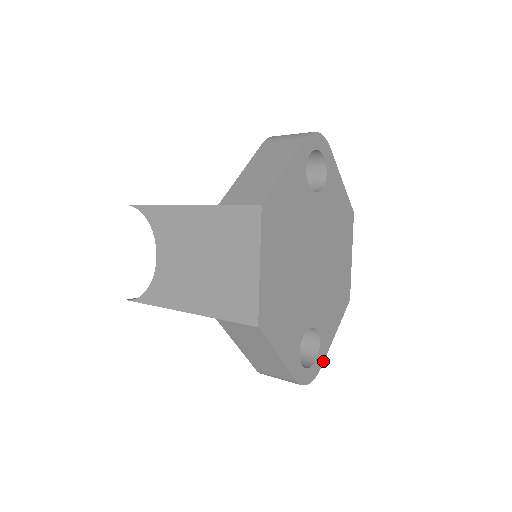
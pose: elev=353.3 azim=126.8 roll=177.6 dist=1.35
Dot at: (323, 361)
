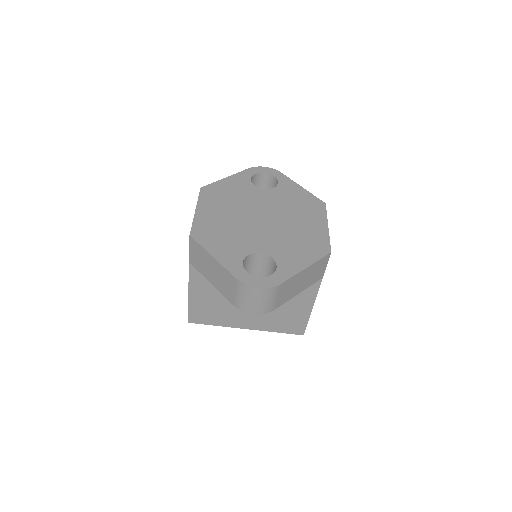
Dot at: (284, 281)
